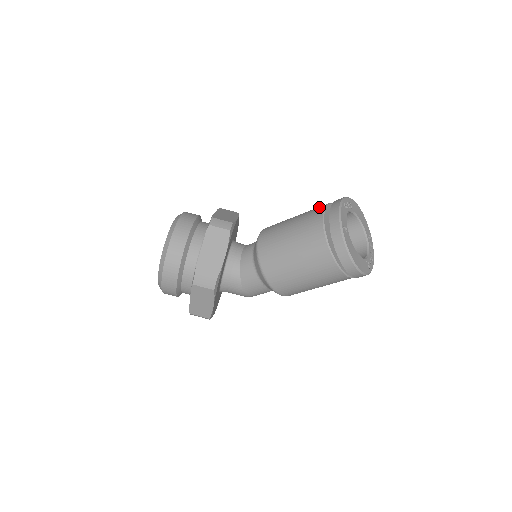
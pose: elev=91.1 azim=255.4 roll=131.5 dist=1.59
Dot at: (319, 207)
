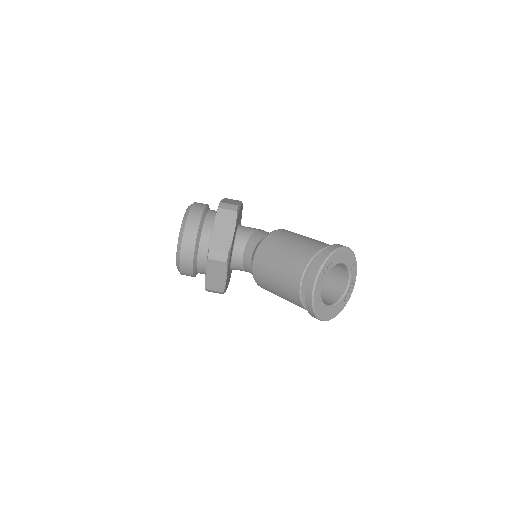
Dot at: (300, 265)
